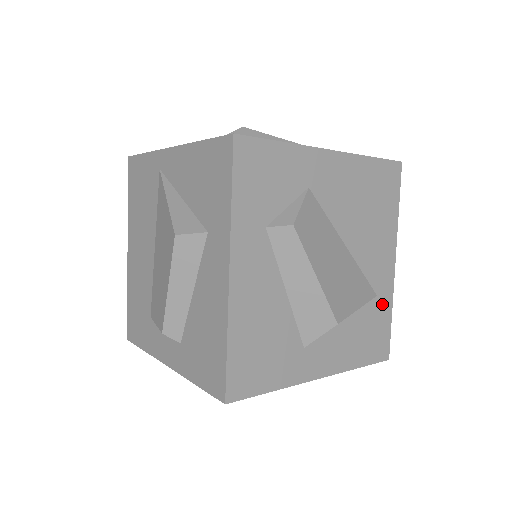
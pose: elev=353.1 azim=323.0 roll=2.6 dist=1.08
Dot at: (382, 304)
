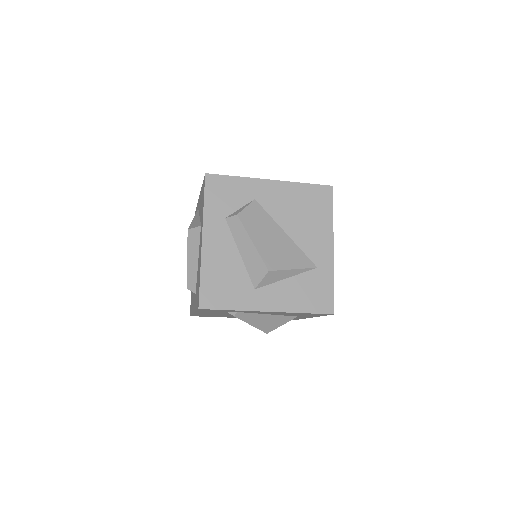
Dot at: (323, 274)
